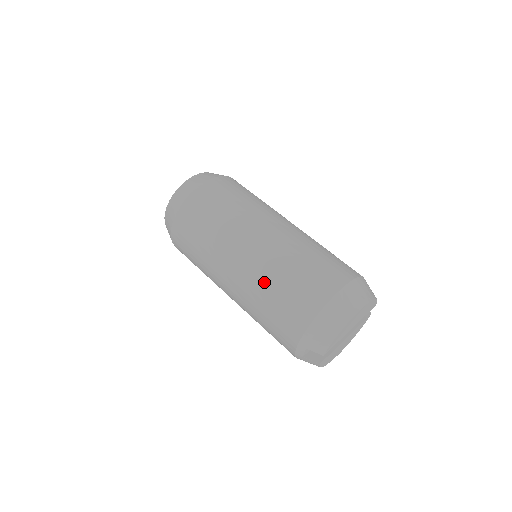
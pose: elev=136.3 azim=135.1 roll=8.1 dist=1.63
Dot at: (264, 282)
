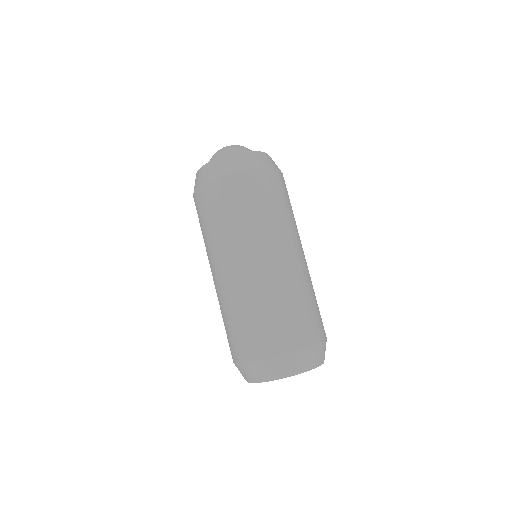
Dot at: (229, 305)
